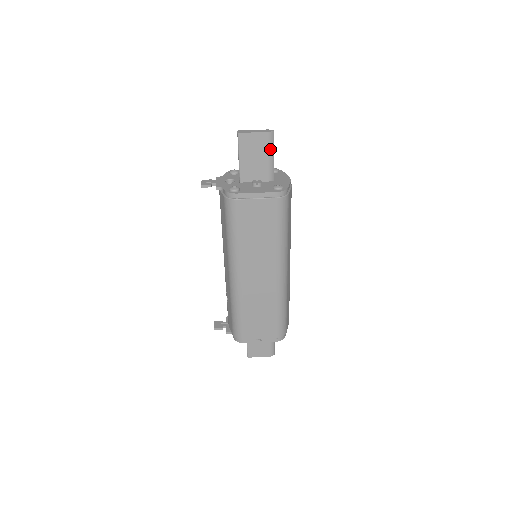
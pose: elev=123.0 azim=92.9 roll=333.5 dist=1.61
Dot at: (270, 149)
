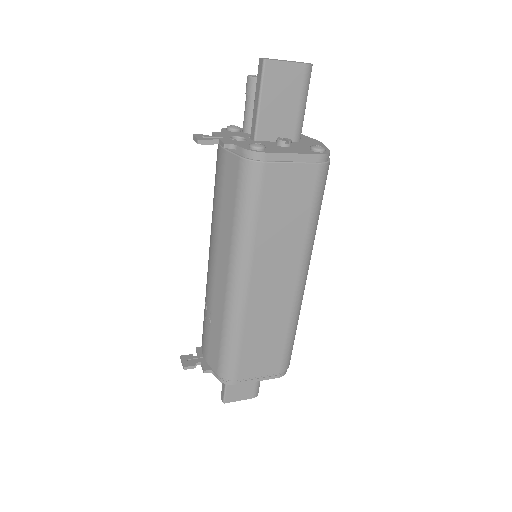
Dot at: (304, 92)
